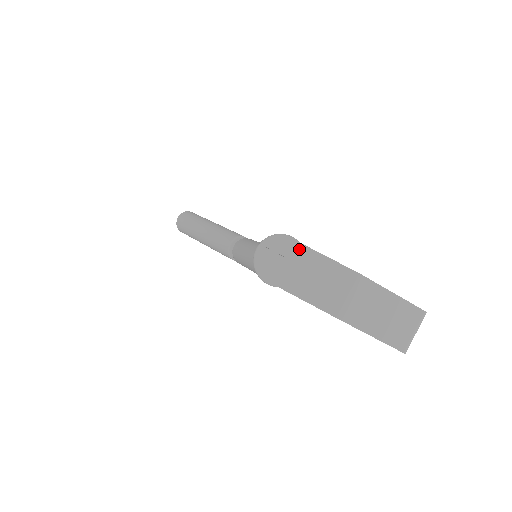
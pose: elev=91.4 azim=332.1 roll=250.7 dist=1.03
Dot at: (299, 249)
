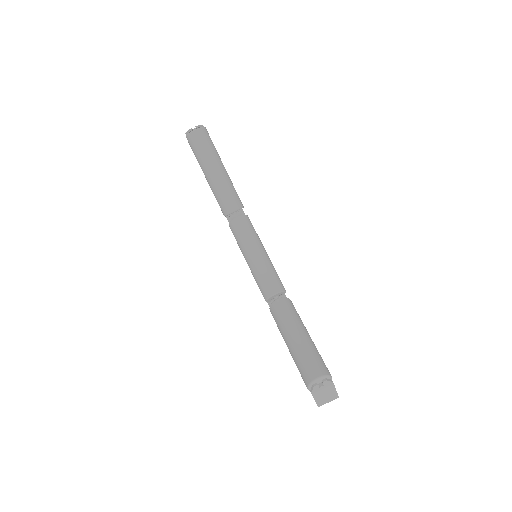
Dot at: (331, 386)
